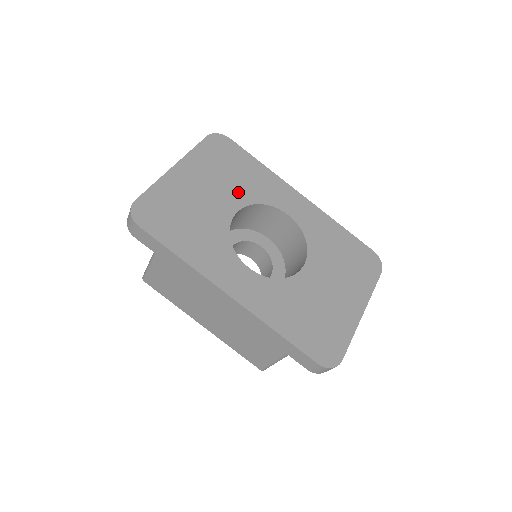
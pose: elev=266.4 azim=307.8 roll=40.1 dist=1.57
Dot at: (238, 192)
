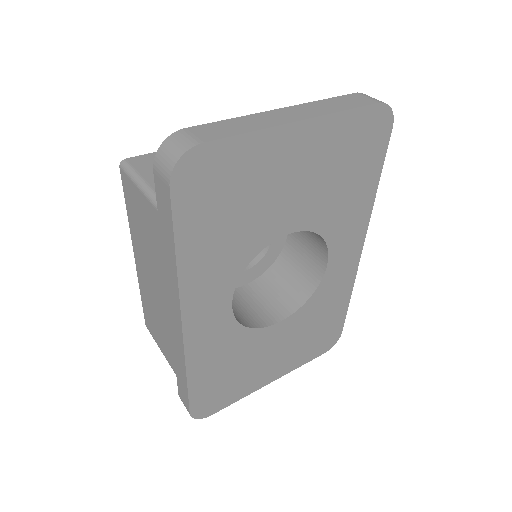
Dot at: (319, 208)
